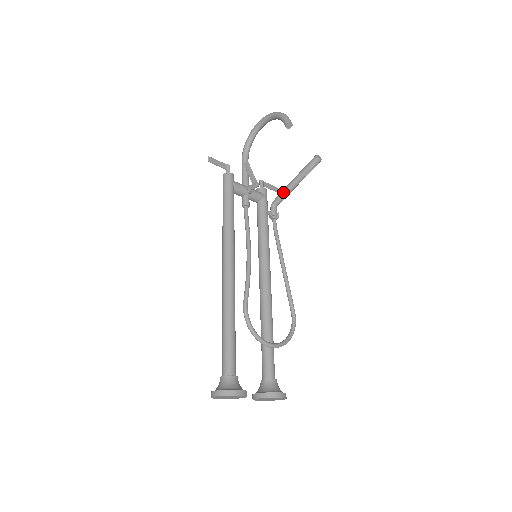
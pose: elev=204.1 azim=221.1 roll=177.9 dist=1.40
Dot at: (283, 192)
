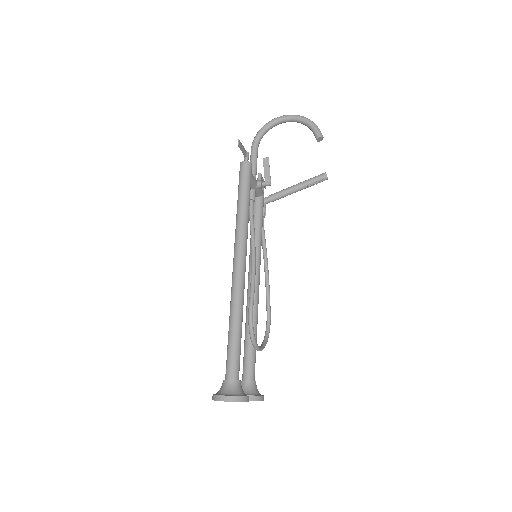
Dot at: (280, 194)
